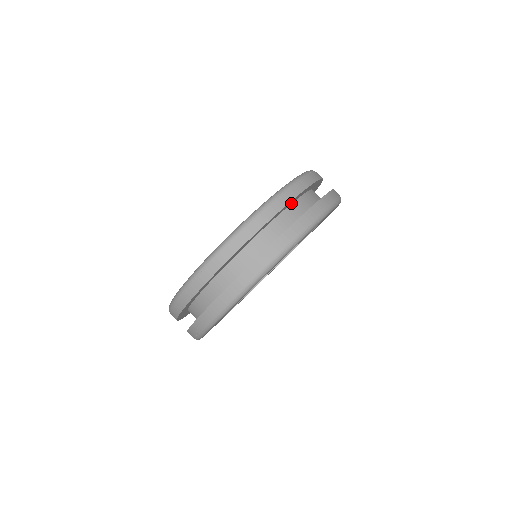
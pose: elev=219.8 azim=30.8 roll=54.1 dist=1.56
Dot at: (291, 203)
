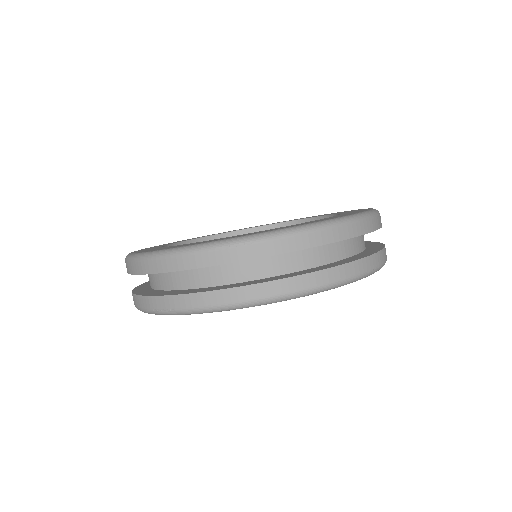
Dot at: occluded
